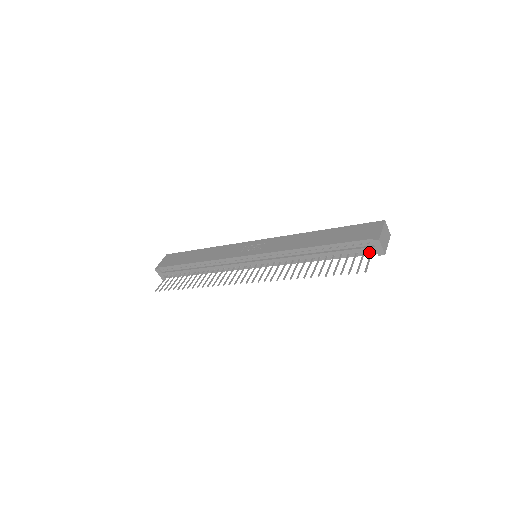
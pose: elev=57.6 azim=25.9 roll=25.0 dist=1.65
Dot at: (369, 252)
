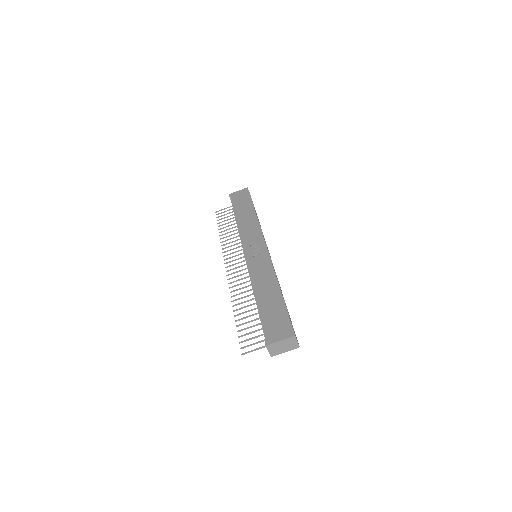
Dot at: occluded
